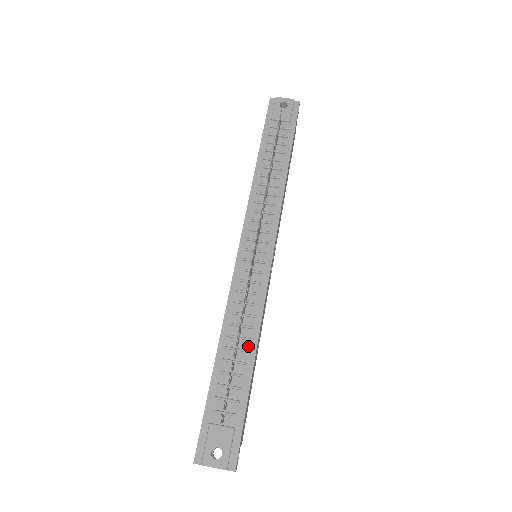
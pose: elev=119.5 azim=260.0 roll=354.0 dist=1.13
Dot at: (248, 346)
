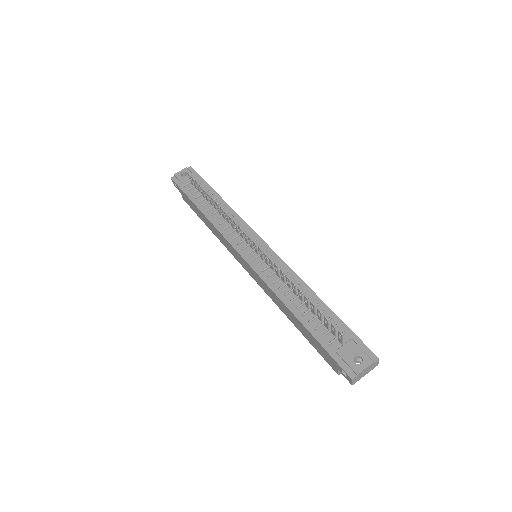
Dot at: (308, 296)
